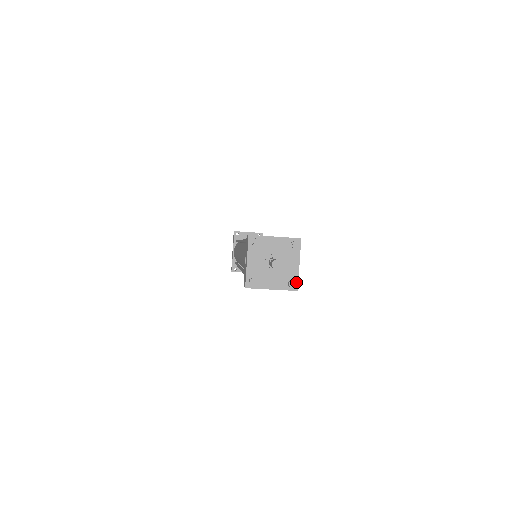
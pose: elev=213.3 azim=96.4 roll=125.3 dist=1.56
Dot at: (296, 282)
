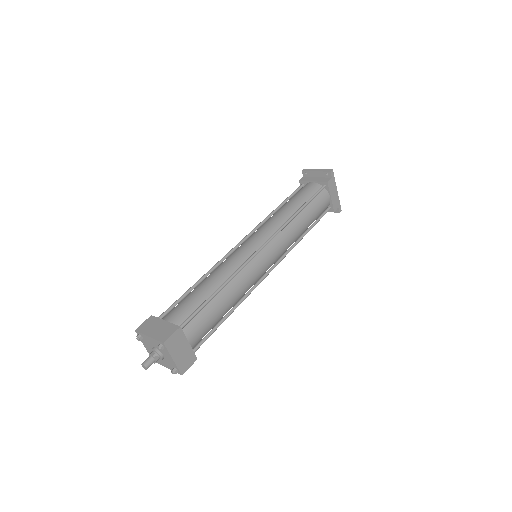
Dot at: (178, 370)
